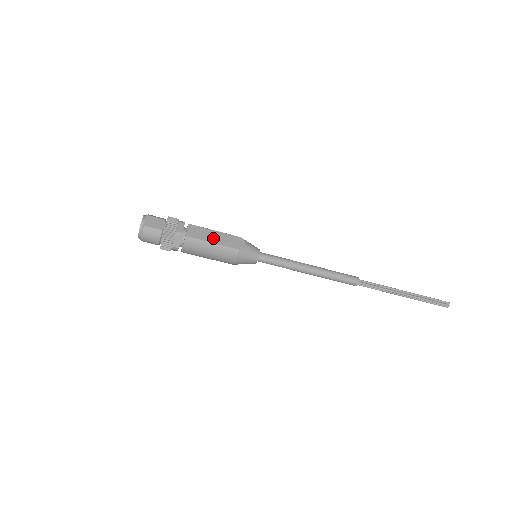
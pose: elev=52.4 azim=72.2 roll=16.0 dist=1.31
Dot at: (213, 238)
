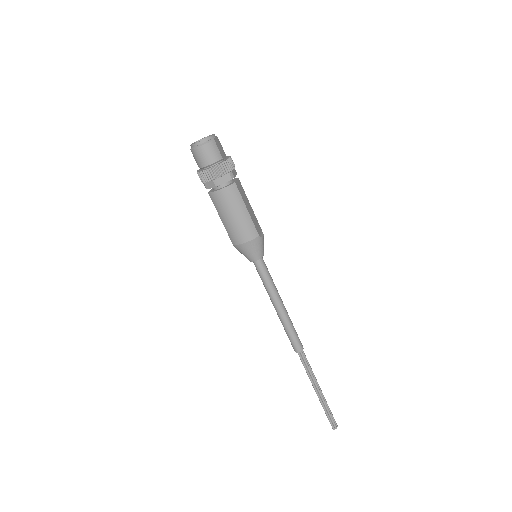
Dot at: (248, 207)
